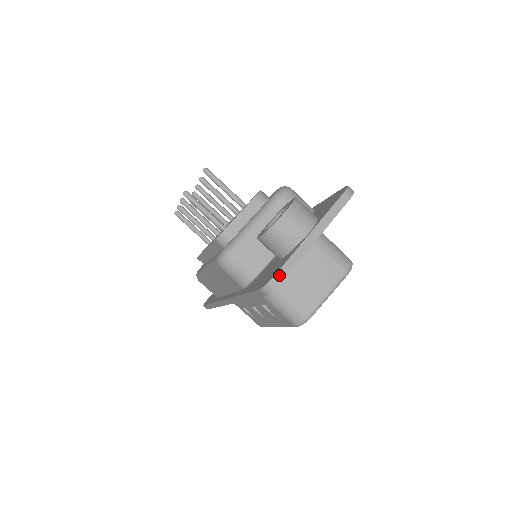
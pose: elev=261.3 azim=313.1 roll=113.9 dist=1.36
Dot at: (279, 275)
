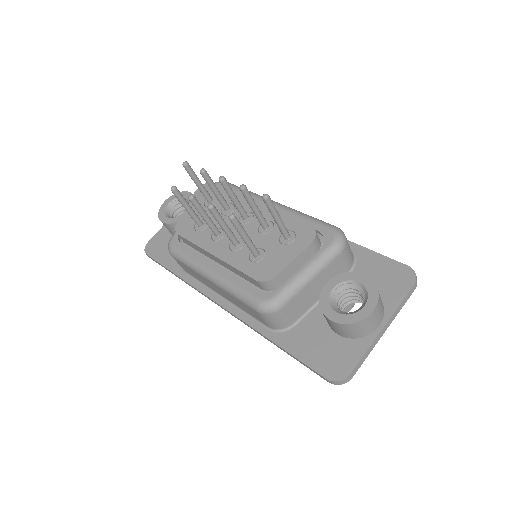
Dot at: (352, 373)
